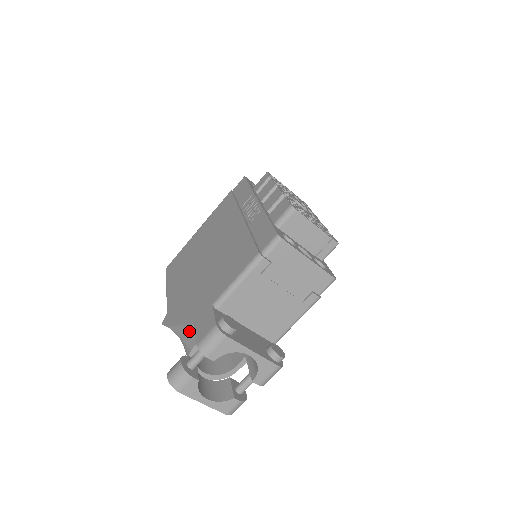
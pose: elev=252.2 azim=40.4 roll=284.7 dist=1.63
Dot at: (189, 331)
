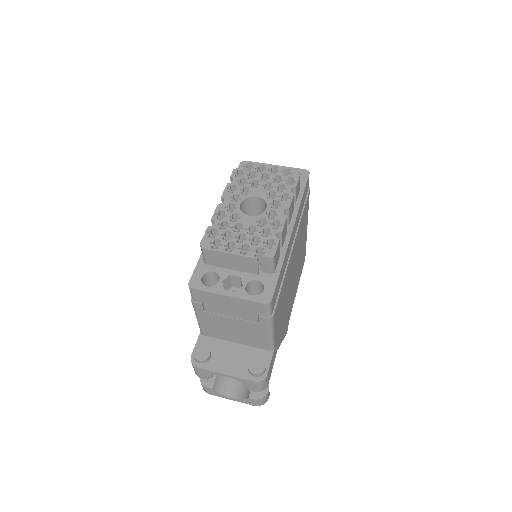
Dot at: occluded
